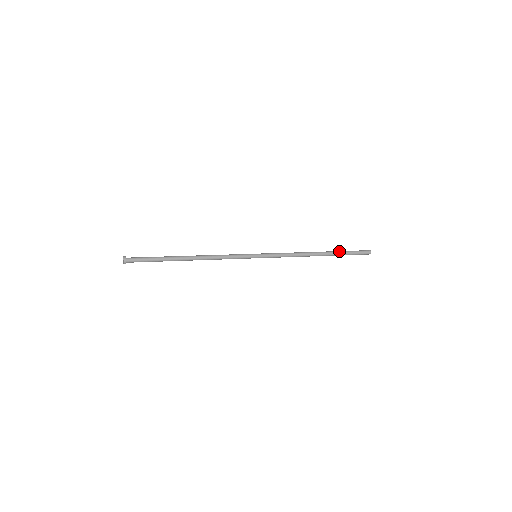
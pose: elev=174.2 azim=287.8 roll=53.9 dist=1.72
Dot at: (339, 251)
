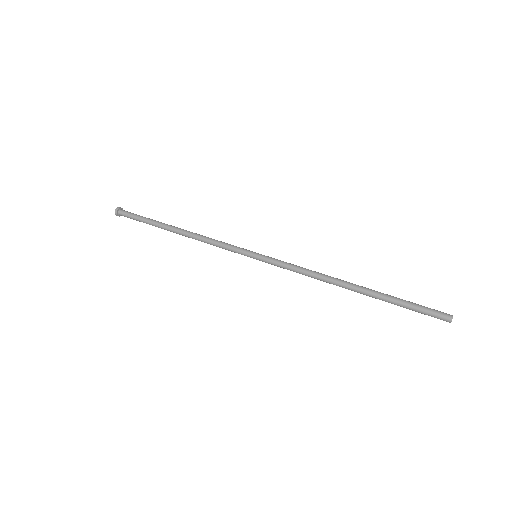
Dot at: occluded
